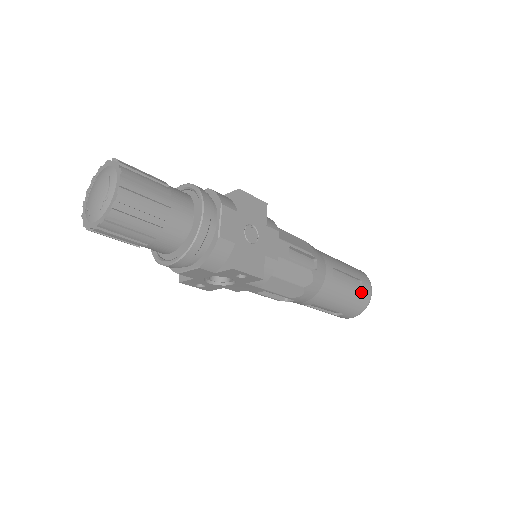
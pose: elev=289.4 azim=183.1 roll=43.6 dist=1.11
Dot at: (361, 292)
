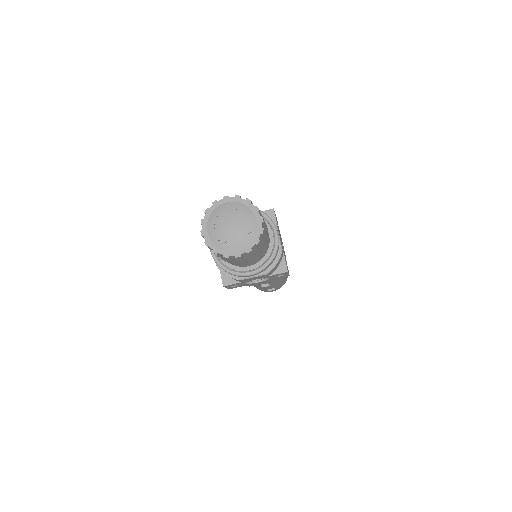
Dot at: occluded
